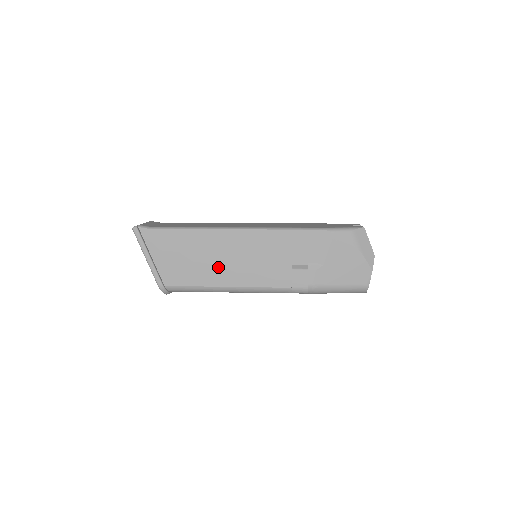
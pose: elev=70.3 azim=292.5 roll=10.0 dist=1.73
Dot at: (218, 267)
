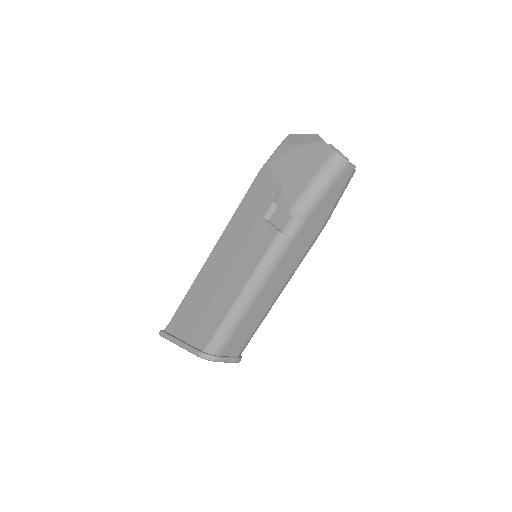
Dot at: (223, 289)
